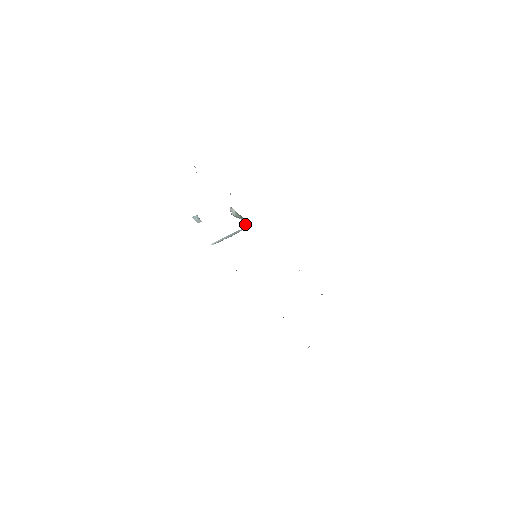
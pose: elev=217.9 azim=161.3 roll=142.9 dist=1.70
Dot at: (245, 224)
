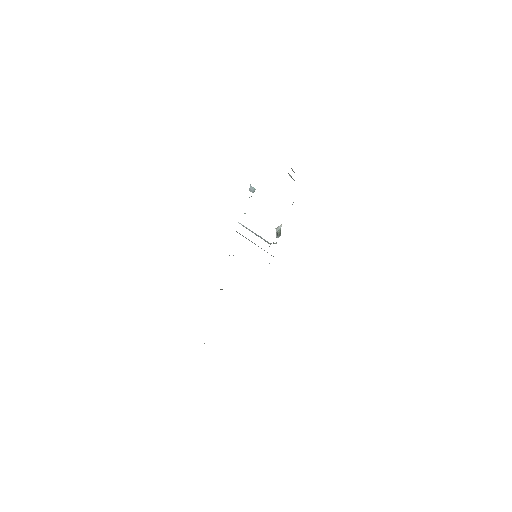
Dot at: (276, 243)
